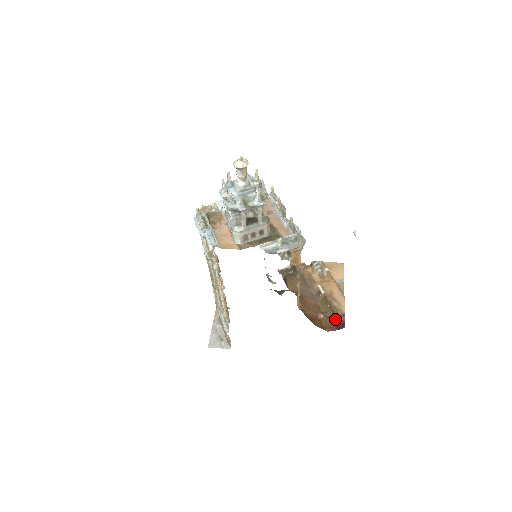
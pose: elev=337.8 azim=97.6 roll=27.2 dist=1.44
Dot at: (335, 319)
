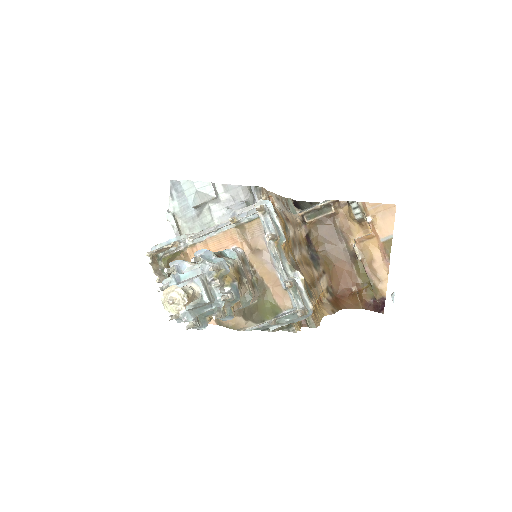
Dot at: occluded
